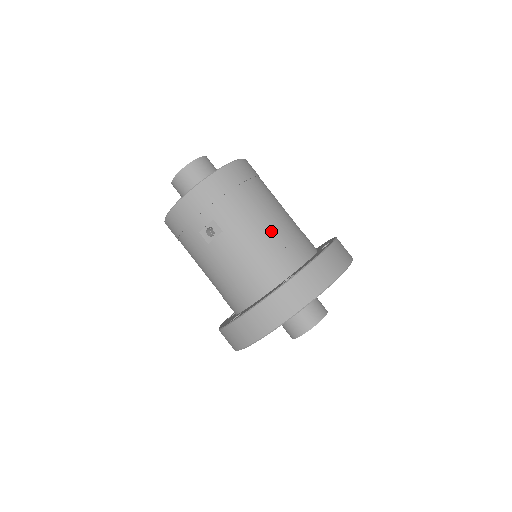
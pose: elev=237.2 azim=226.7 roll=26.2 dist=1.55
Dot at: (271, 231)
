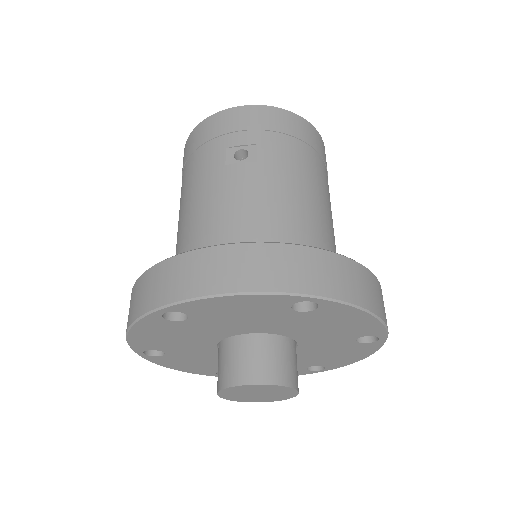
Dot at: (314, 210)
